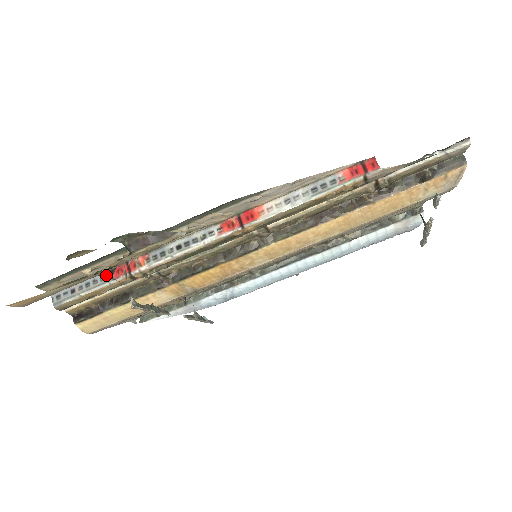
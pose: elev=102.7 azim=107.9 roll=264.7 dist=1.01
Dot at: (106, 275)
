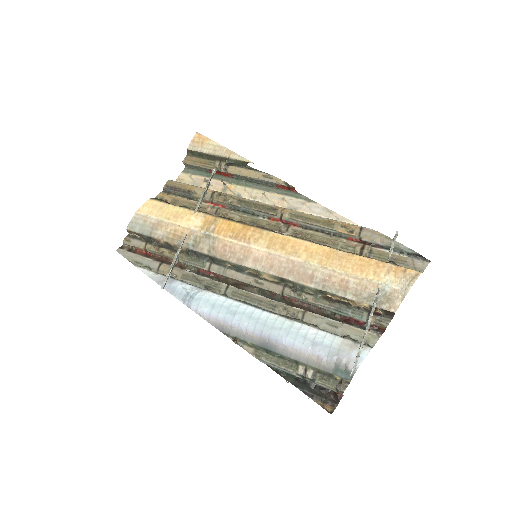
Dot at: (228, 159)
